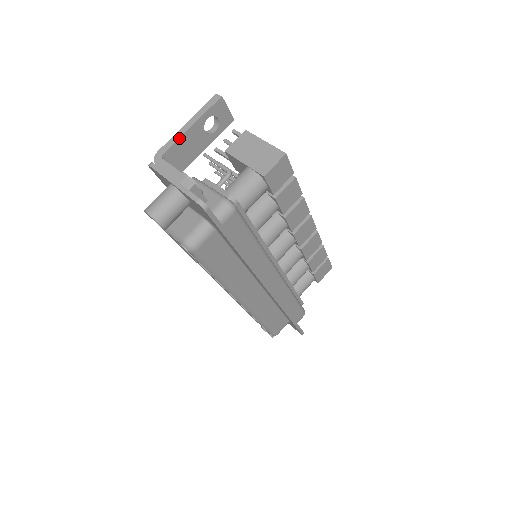
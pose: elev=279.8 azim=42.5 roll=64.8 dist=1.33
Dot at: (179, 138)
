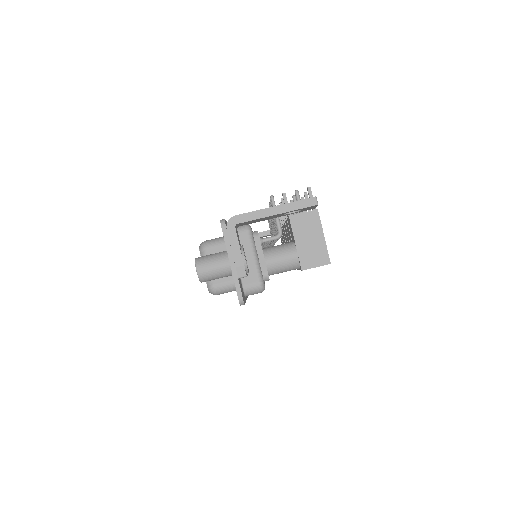
Dot at: (260, 218)
